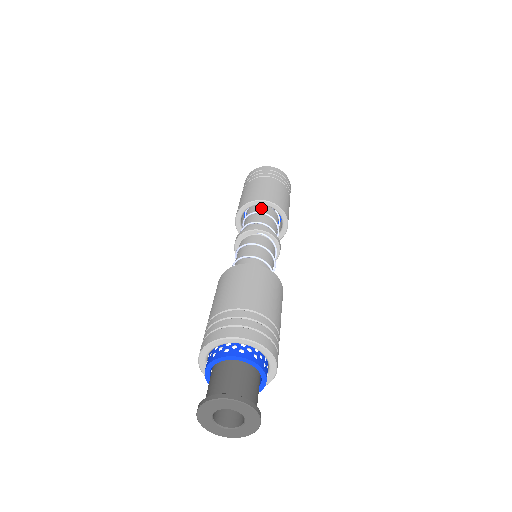
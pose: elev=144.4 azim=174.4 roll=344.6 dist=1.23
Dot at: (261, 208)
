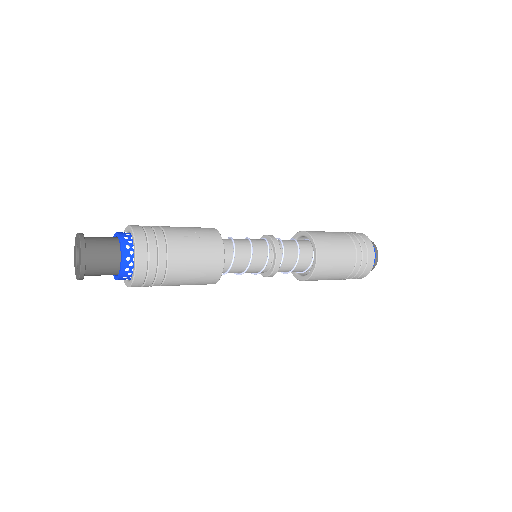
Dot at: occluded
